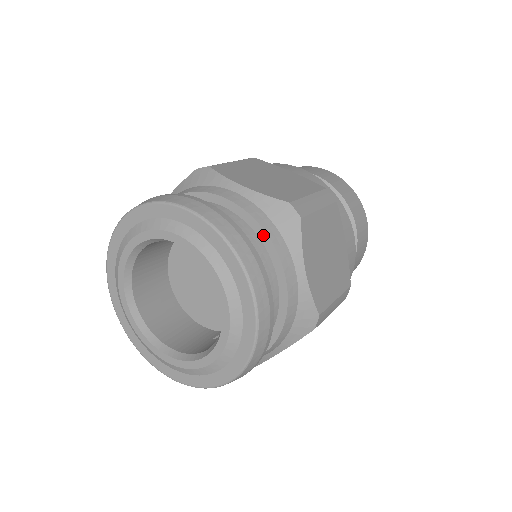
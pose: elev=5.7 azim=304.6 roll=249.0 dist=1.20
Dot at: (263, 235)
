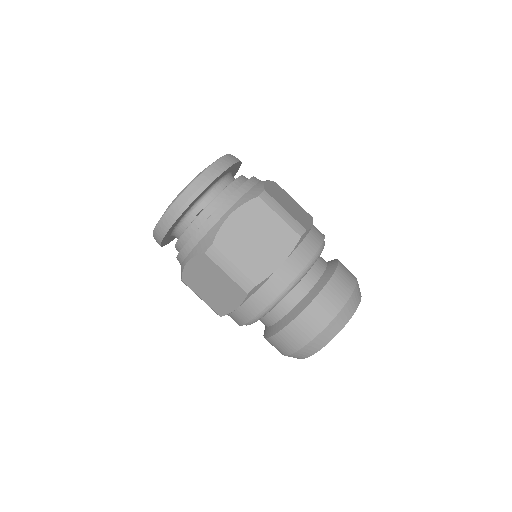
Dot at: occluded
